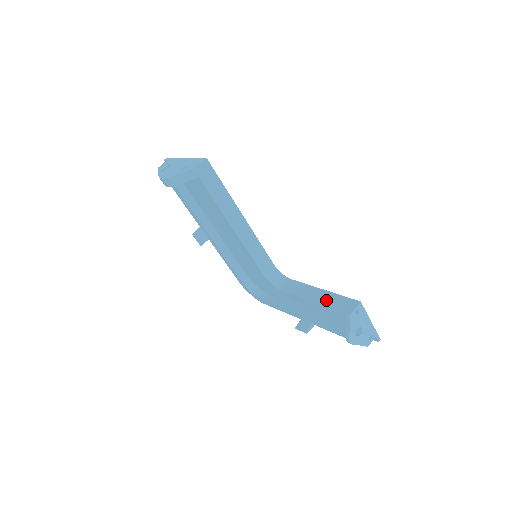
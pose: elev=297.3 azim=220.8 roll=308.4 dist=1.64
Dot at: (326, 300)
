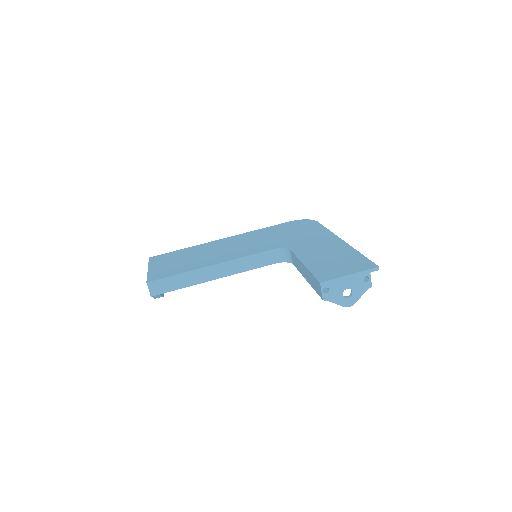
Dot at: (309, 280)
